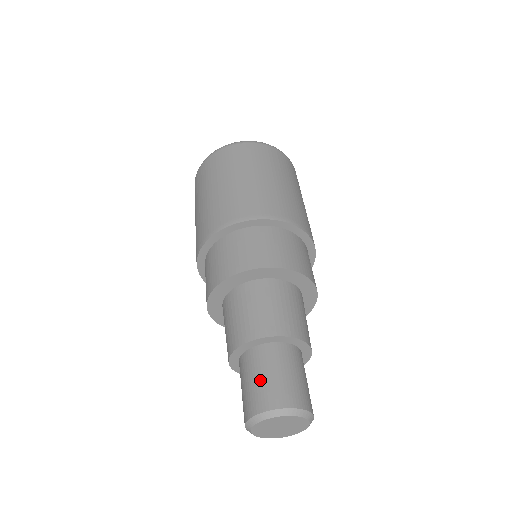
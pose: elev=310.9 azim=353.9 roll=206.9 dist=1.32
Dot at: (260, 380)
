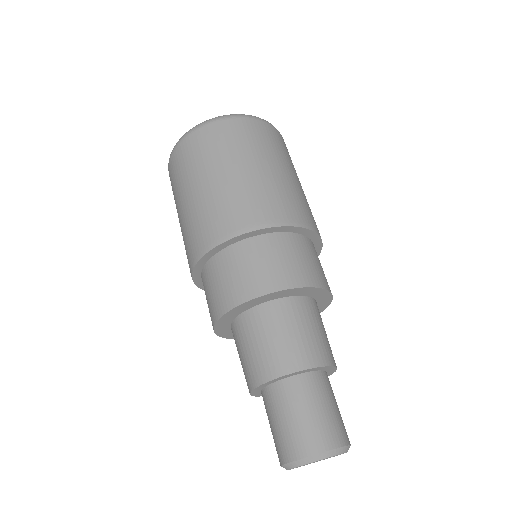
Dot at: (280, 426)
